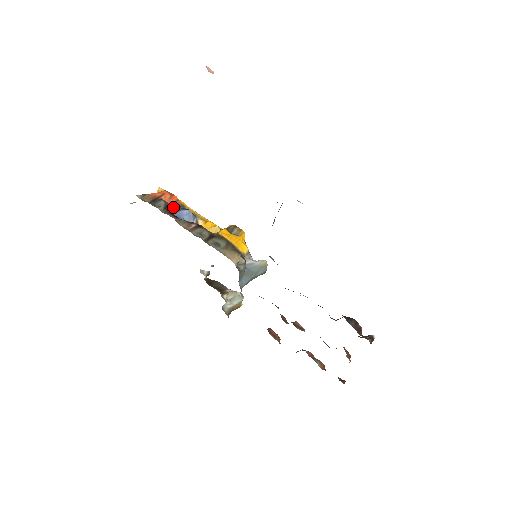
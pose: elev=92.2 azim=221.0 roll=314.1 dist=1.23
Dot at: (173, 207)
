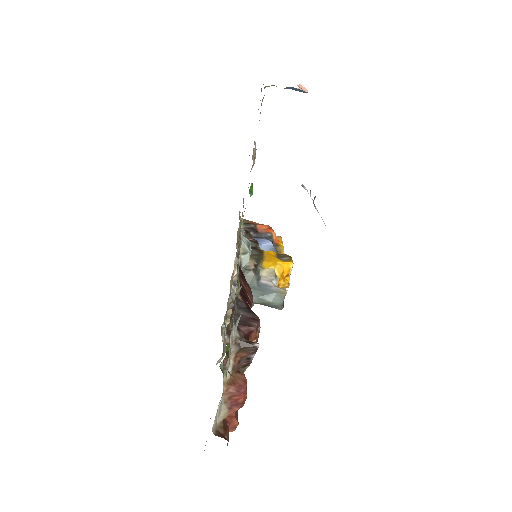
Dot at: (260, 234)
